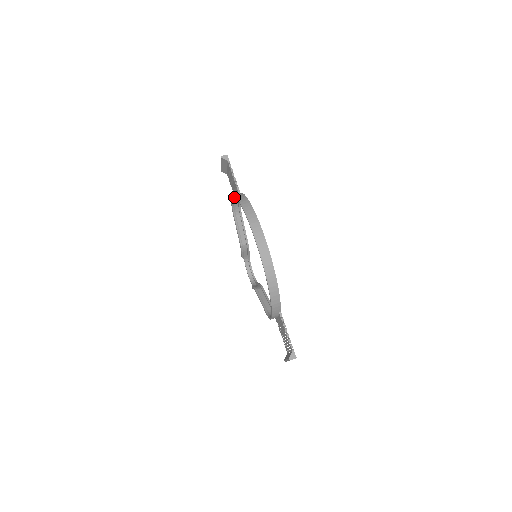
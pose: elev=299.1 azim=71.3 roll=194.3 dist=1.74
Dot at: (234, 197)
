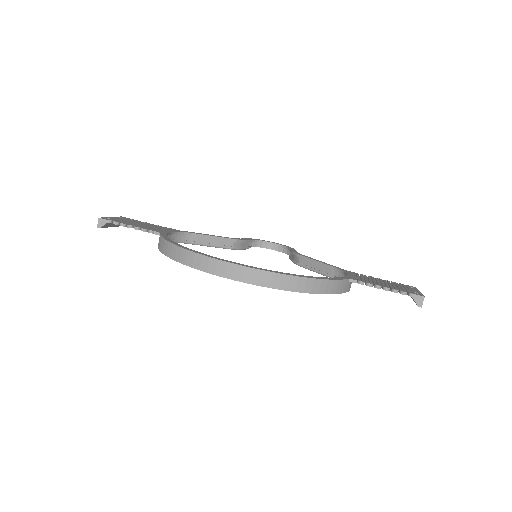
Dot at: occluded
